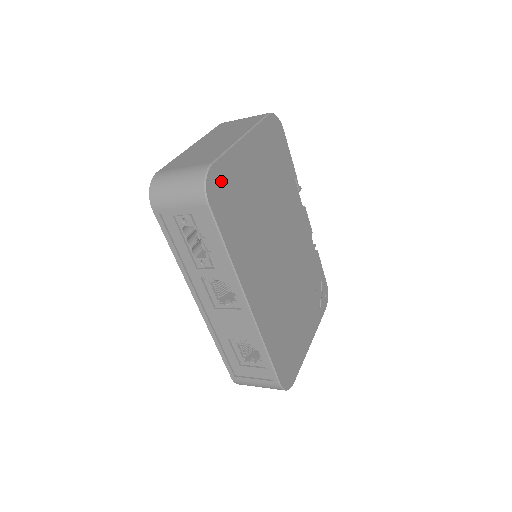
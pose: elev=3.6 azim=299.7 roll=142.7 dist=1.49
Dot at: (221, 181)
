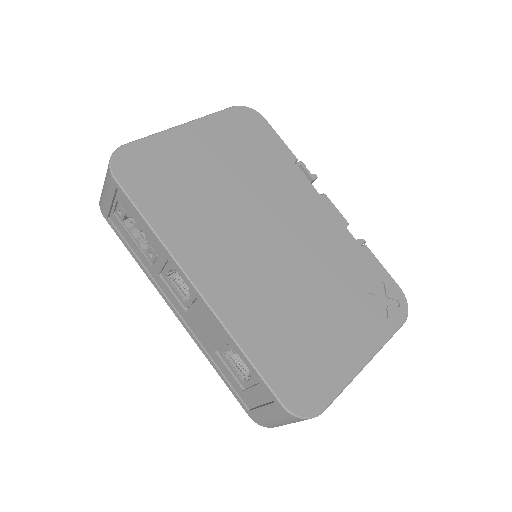
Dot at: (140, 160)
